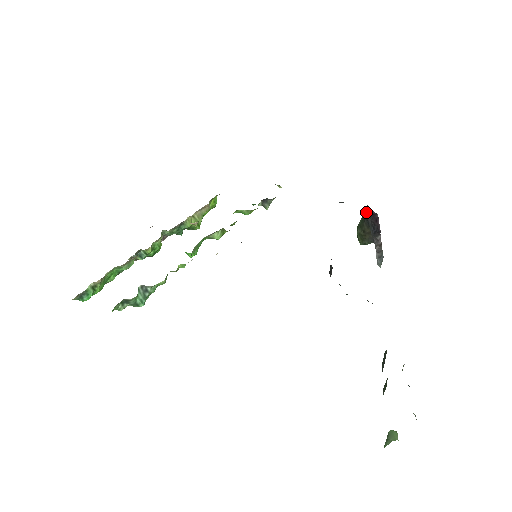
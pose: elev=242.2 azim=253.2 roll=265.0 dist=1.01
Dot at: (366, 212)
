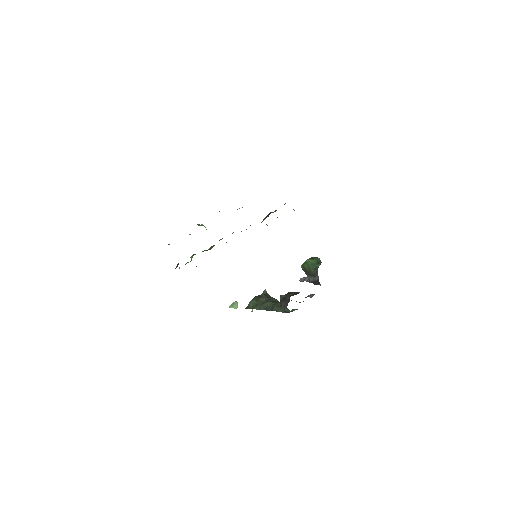
Dot at: occluded
